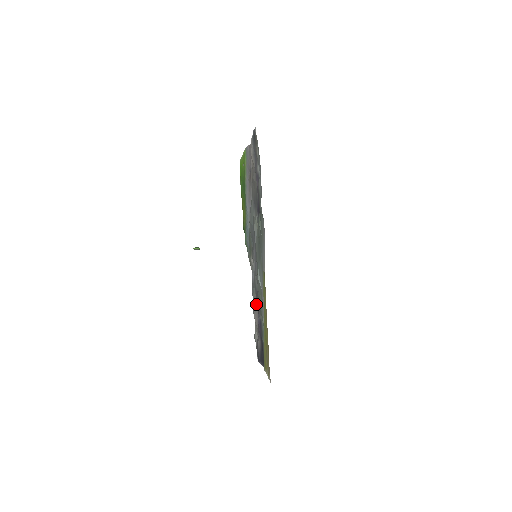
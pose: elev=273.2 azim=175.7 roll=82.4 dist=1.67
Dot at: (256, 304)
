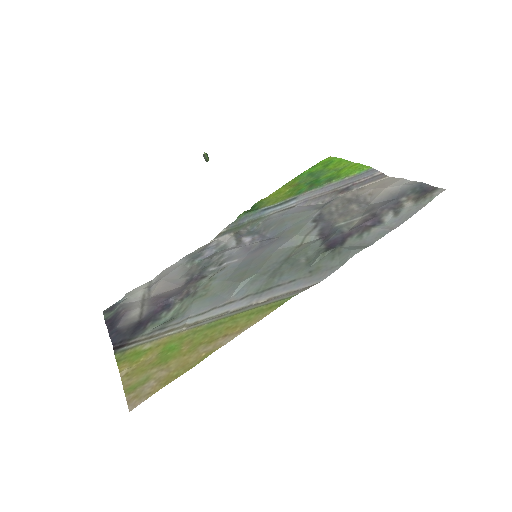
Dot at: (181, 278)
